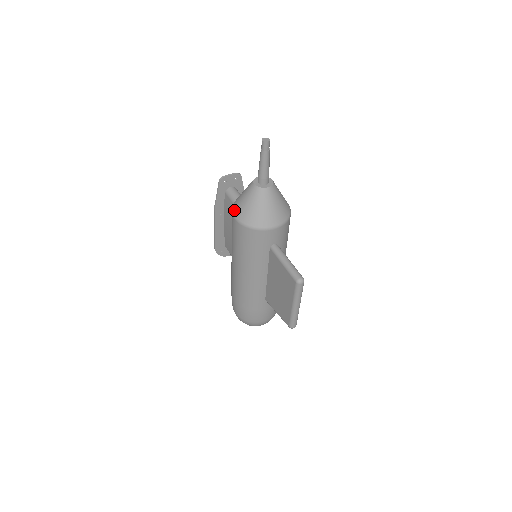
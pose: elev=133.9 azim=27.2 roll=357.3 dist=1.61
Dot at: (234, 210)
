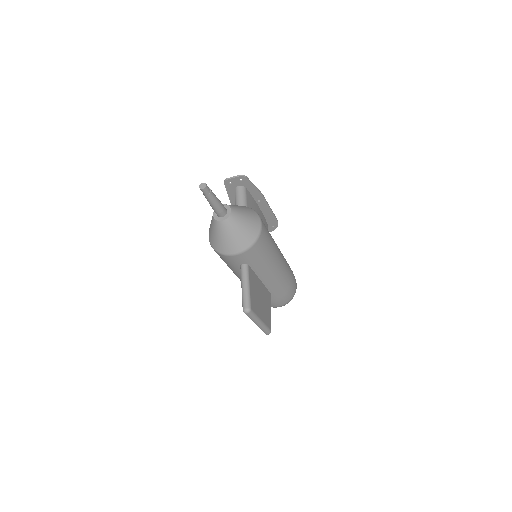
Dot at: occluded
